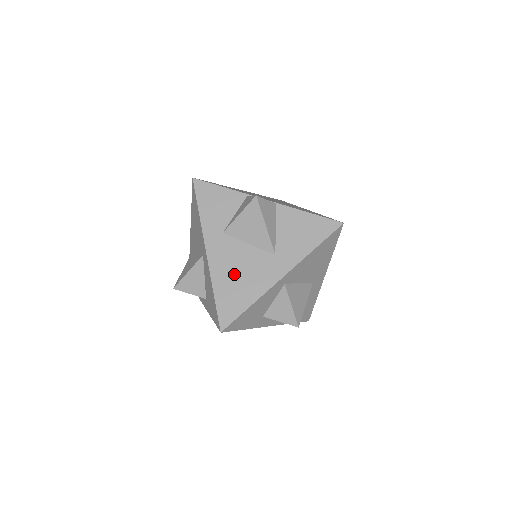
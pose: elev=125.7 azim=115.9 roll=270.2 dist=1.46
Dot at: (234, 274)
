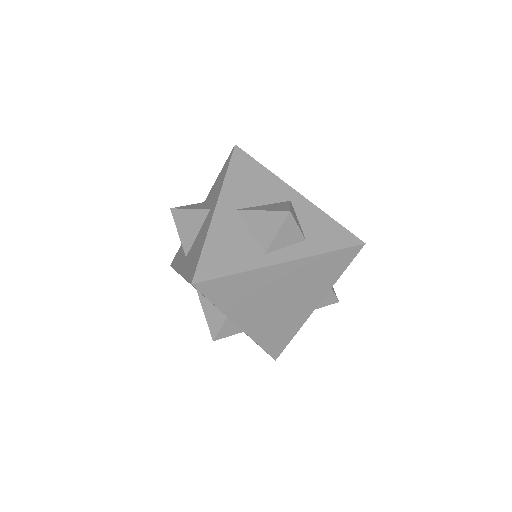
Dot at: occluded
